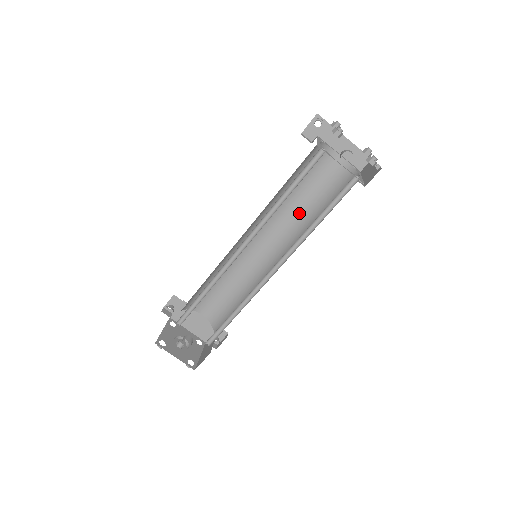
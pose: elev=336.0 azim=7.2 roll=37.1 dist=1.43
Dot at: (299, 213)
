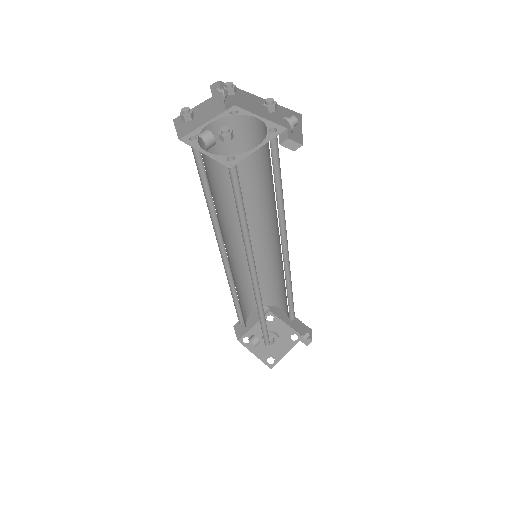
Dot at: (273, 199)
